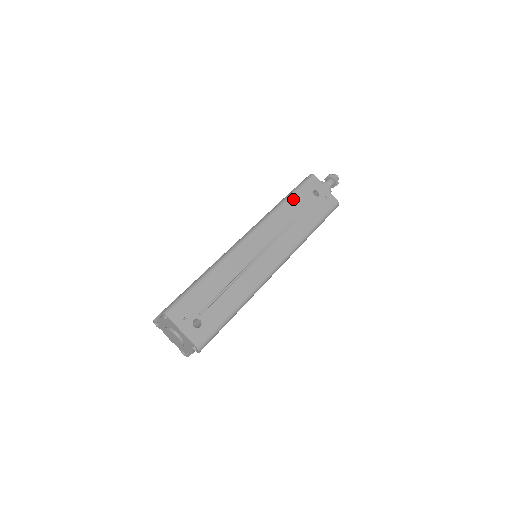
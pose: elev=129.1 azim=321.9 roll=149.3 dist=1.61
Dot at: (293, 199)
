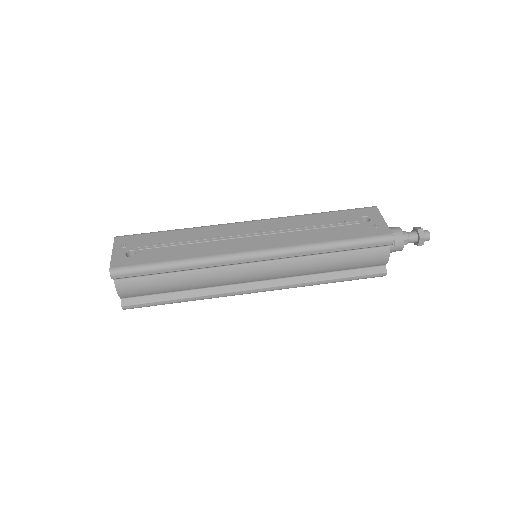
Dot at: (328, 214)
